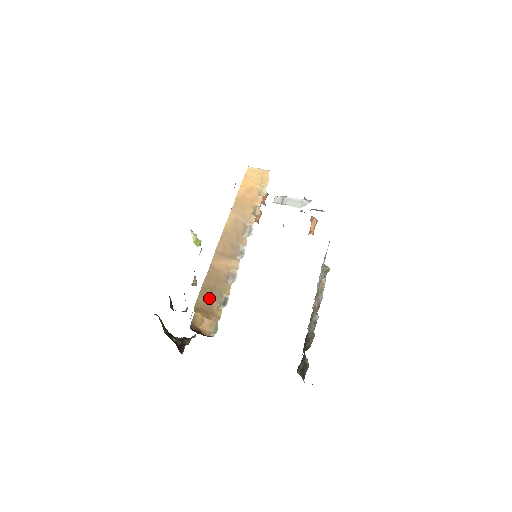
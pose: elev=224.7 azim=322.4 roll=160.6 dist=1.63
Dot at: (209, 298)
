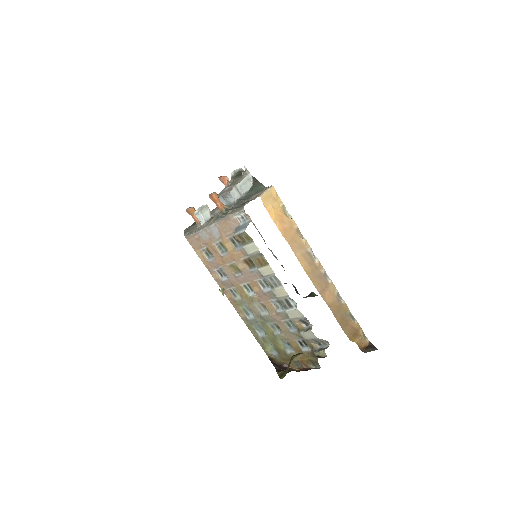
Dot at: (348, 325)
